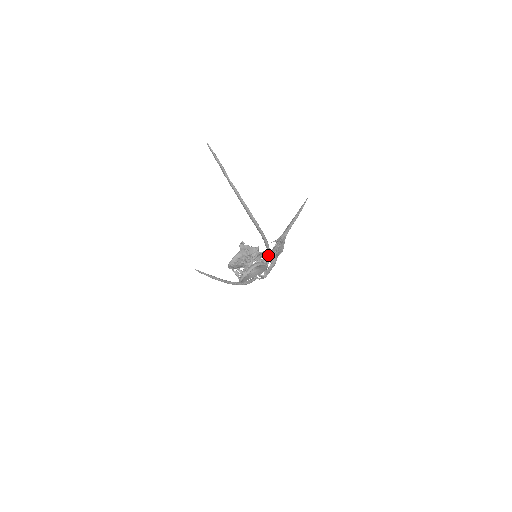
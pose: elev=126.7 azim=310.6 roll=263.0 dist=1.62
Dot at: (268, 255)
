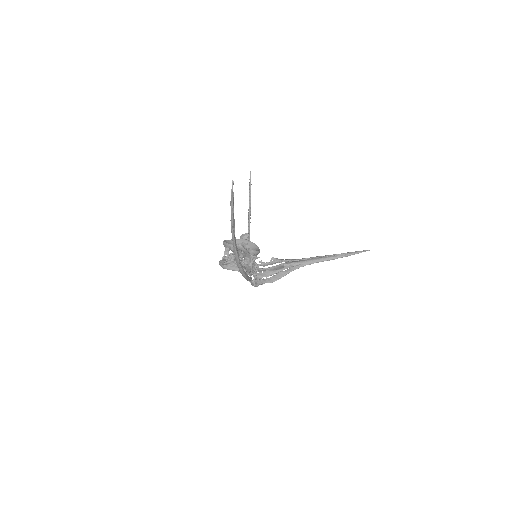
Dot at: occluded
